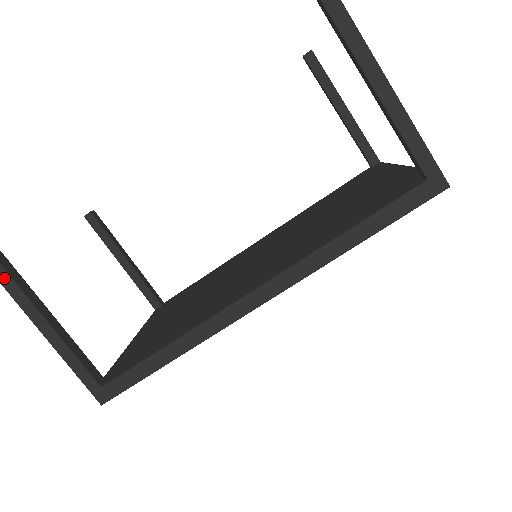
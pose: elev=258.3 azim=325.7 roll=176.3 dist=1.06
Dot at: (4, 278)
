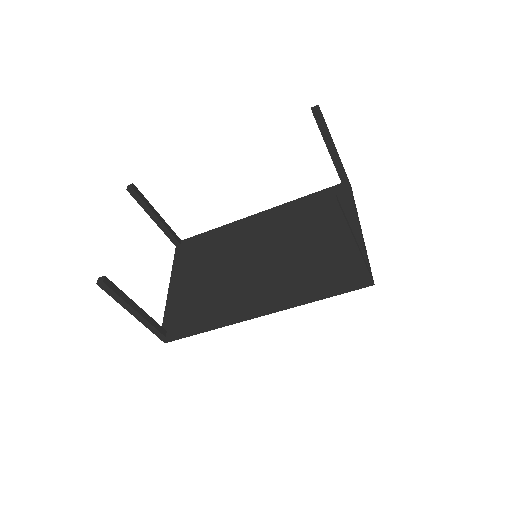
Dot at: (113, 295)
